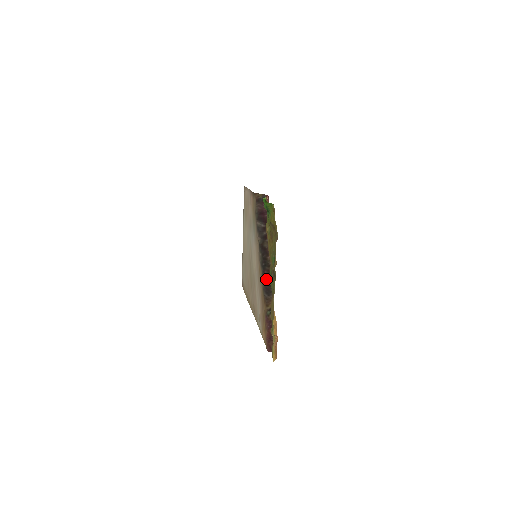
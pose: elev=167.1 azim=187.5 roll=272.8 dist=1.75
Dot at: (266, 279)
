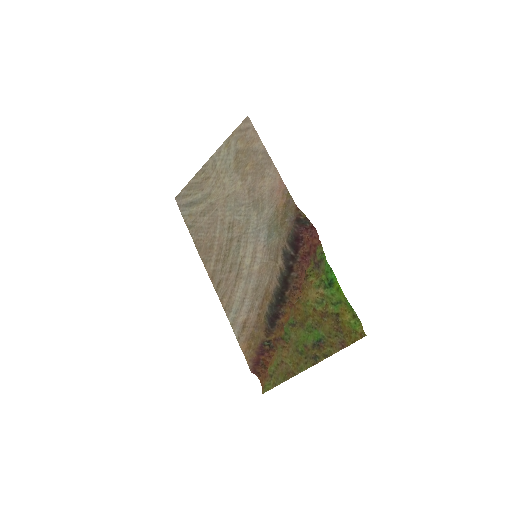
Dot at: (275, 312)
